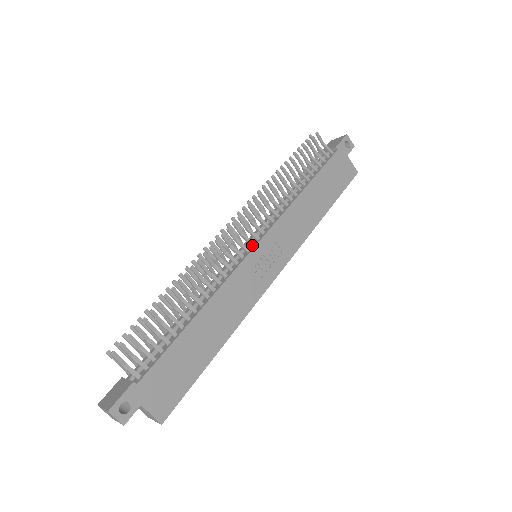
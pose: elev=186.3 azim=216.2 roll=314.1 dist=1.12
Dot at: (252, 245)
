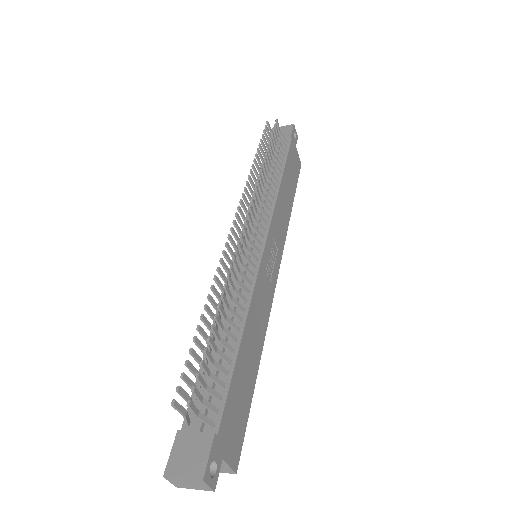
Dot at: (260, 244)
